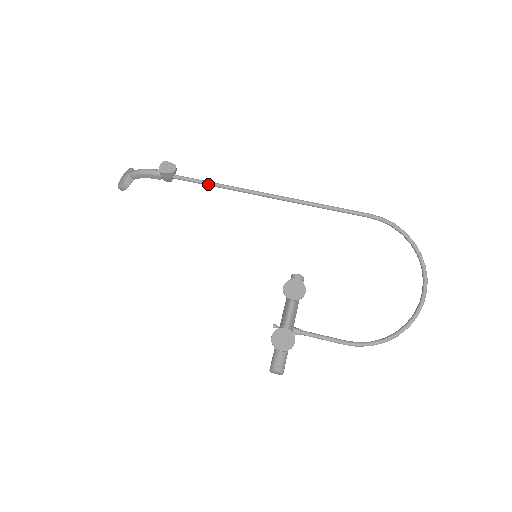
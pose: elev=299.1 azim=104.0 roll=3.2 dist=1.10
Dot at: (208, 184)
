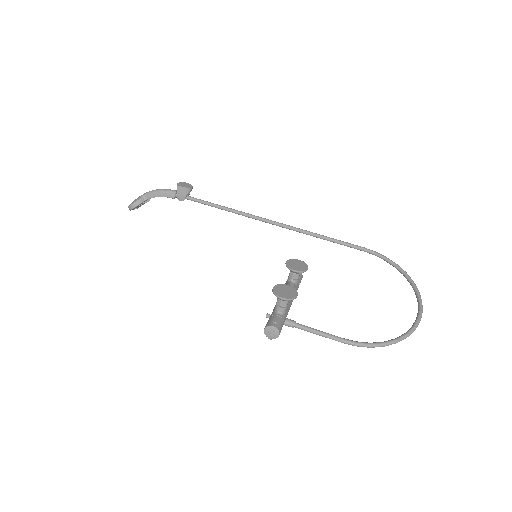
Dot at: (218, 206)
